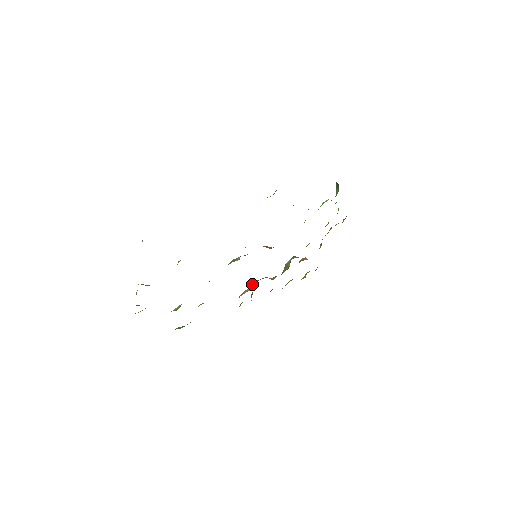
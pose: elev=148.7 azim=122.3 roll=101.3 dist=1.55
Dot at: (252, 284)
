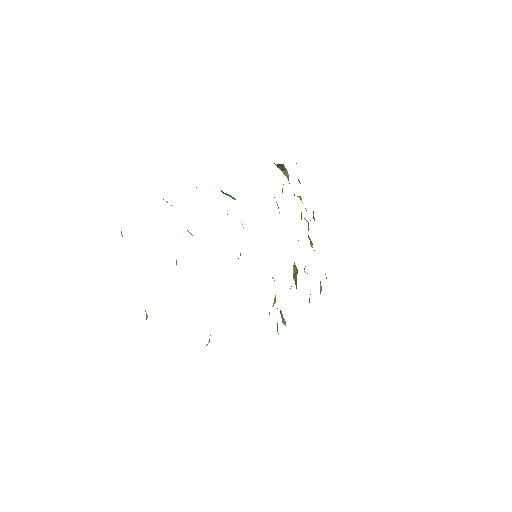
Dot at: occluded
